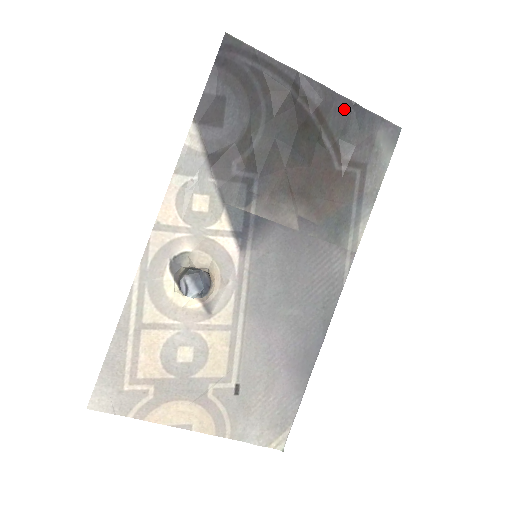
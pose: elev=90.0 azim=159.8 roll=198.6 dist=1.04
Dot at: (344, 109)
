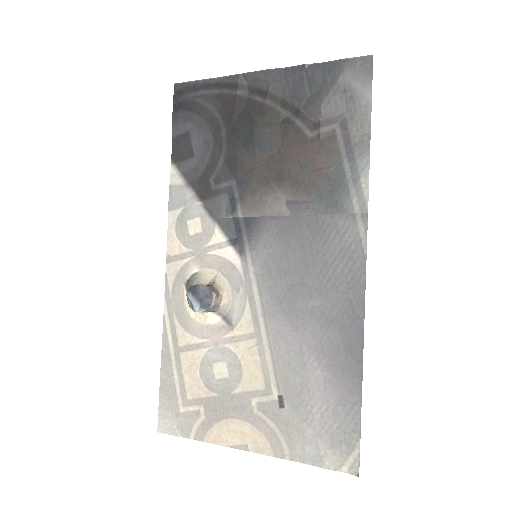
Dot at: (296, 77)
